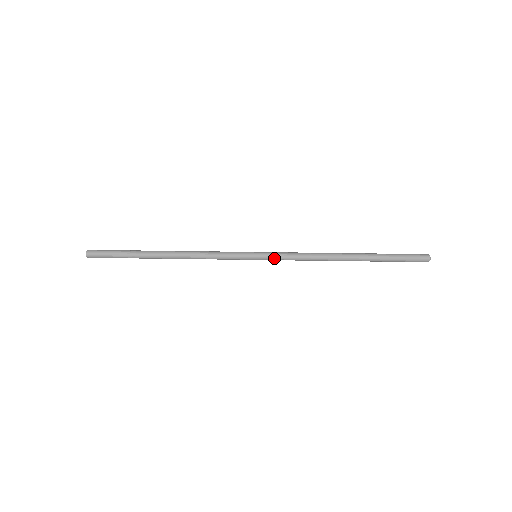
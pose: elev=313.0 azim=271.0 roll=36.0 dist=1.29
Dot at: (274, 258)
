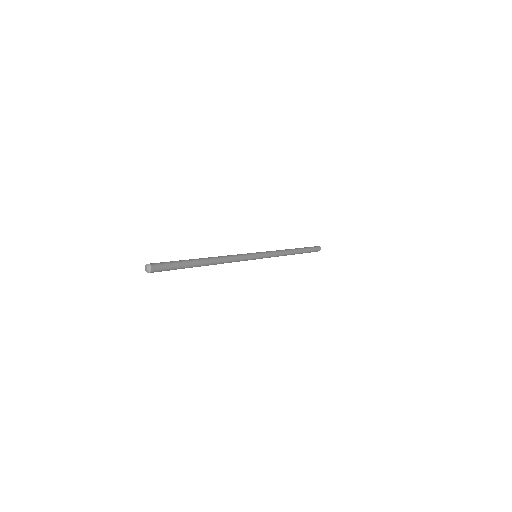
Dot at: (266, 253)
